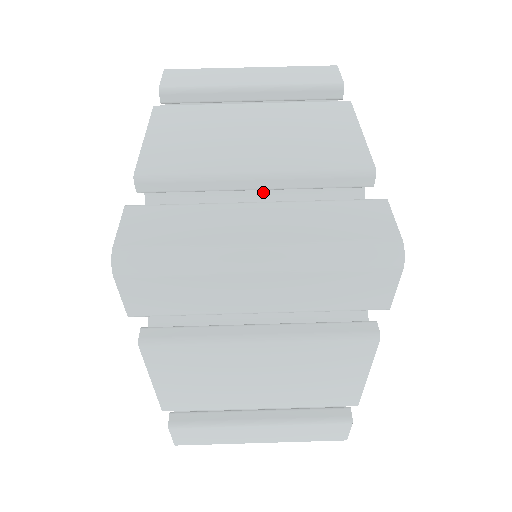
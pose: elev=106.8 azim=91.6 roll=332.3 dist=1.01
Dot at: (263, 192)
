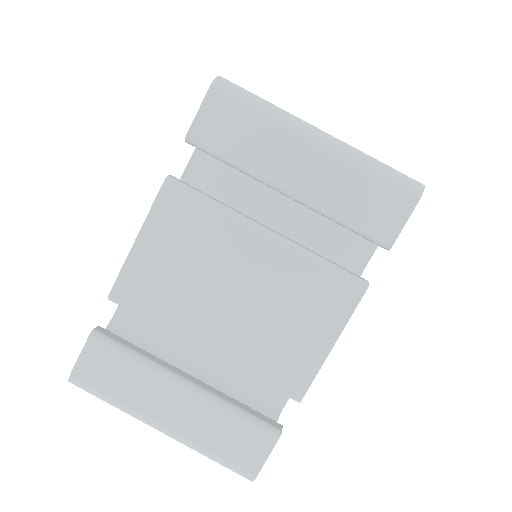
Dot at: occluded
